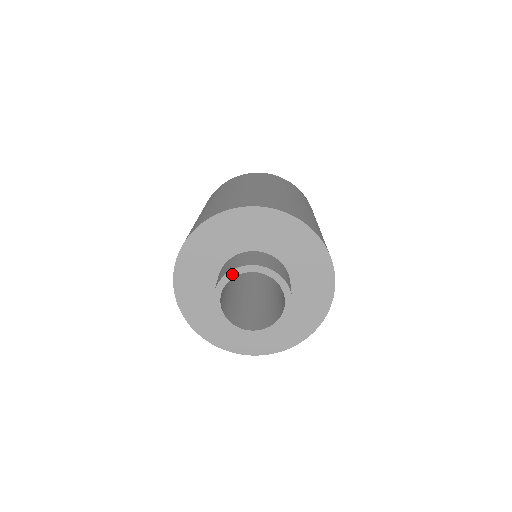
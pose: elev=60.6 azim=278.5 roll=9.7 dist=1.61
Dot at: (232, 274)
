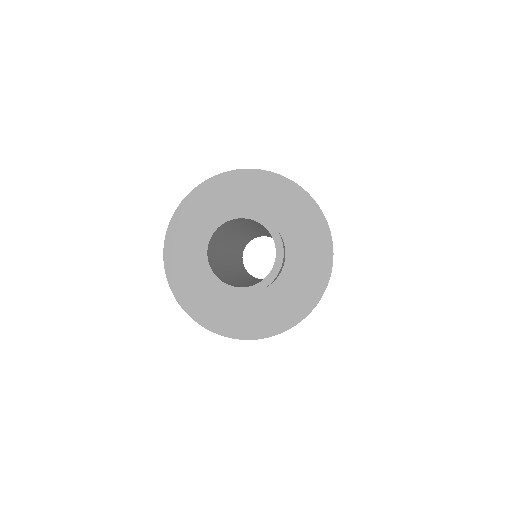
Dot at: (204, 248)
